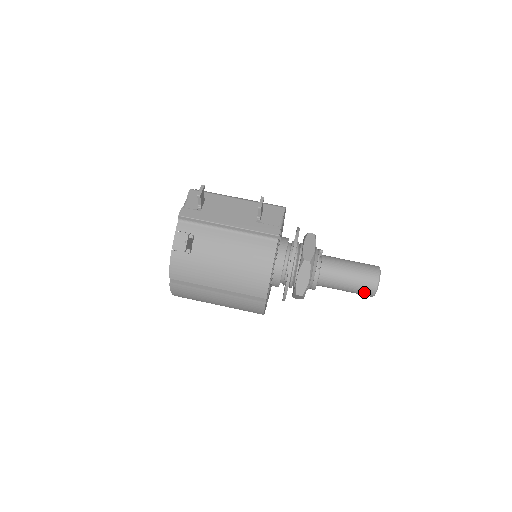
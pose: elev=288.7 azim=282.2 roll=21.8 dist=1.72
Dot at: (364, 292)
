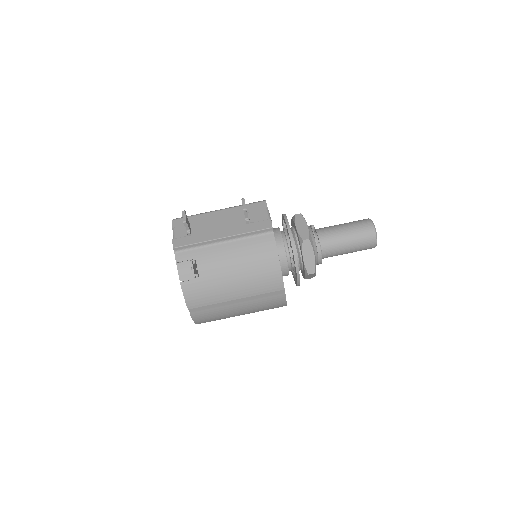
Dot at: (366, 246)
